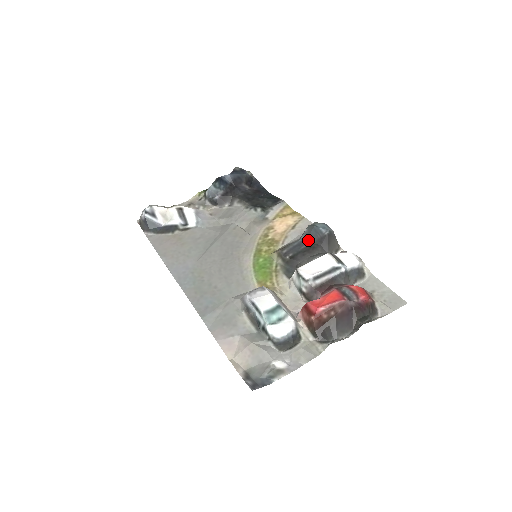
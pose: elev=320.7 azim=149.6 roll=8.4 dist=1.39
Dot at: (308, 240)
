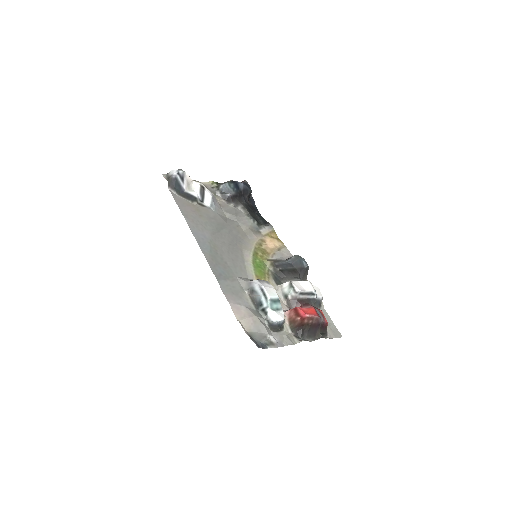
Dot at: (293, 265)
